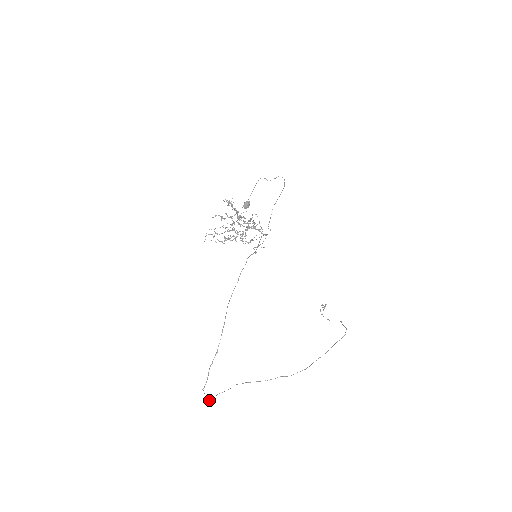
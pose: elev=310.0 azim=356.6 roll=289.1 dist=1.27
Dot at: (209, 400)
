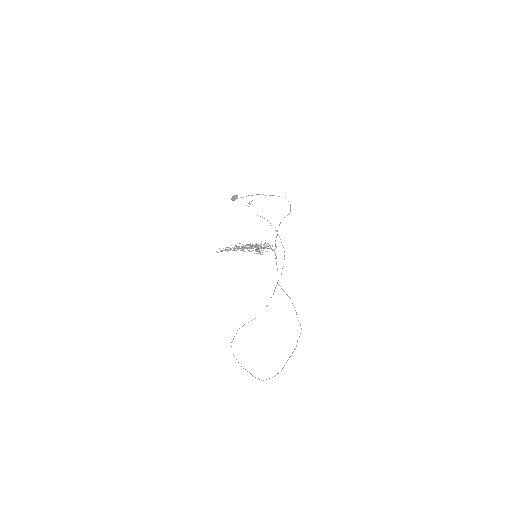
Dot at: occluded
